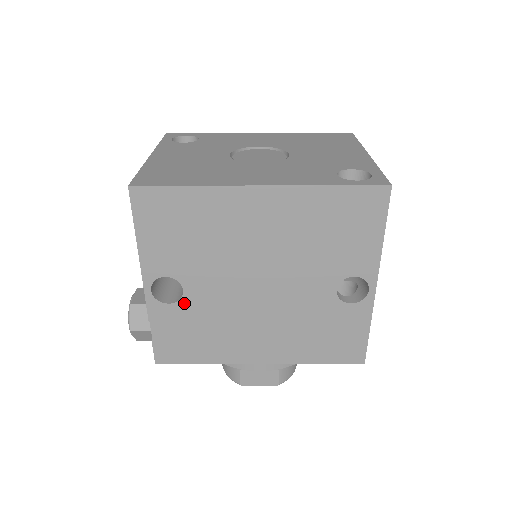
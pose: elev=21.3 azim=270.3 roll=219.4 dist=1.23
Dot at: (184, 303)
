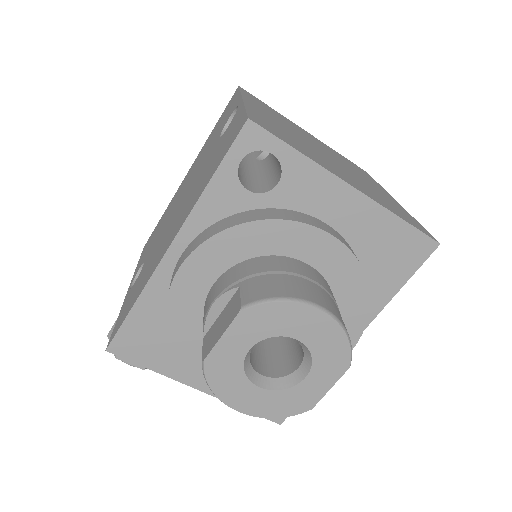
Dot at: (141, 272)
